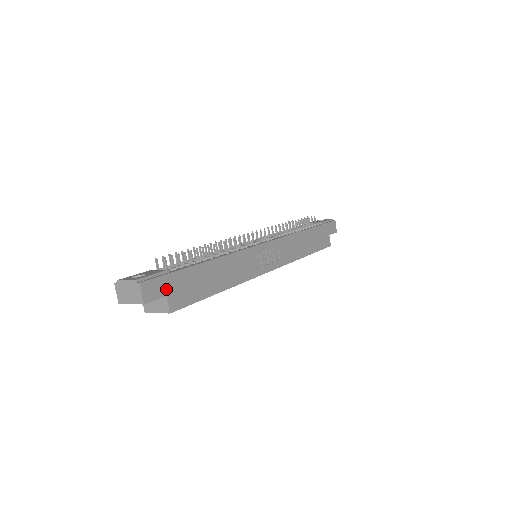
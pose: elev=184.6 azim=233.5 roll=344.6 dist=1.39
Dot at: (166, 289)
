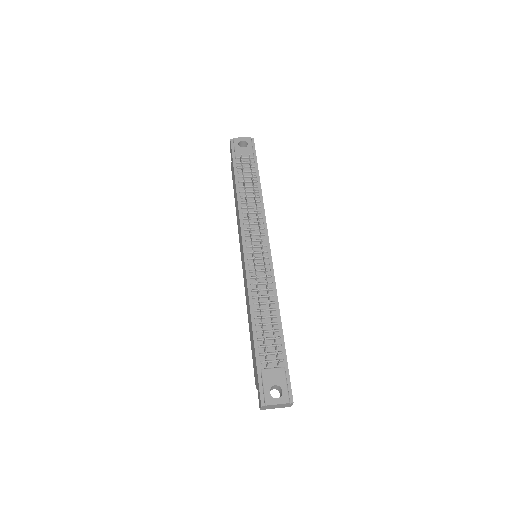
Dot at: occluded
